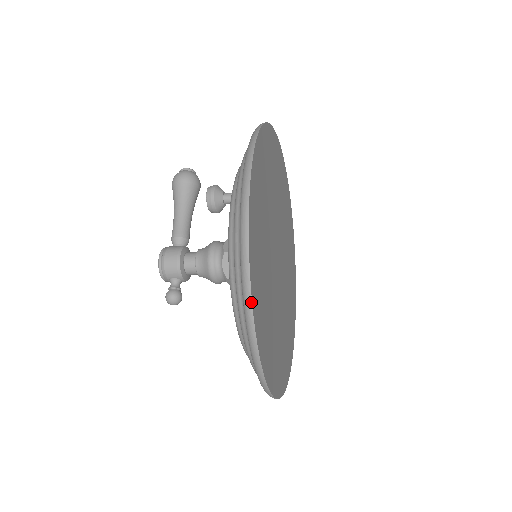
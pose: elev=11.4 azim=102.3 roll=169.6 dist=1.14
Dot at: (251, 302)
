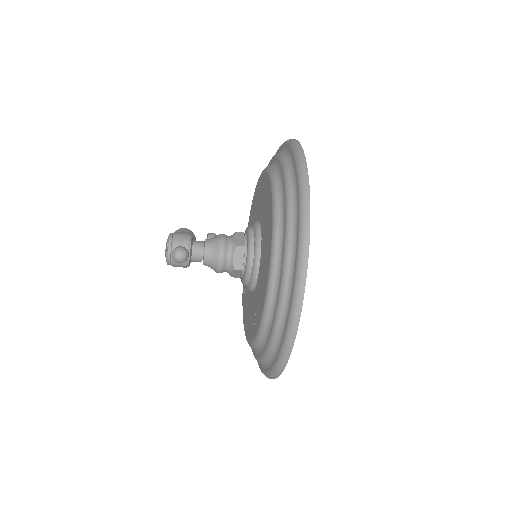
Dot at: (304, 156)
